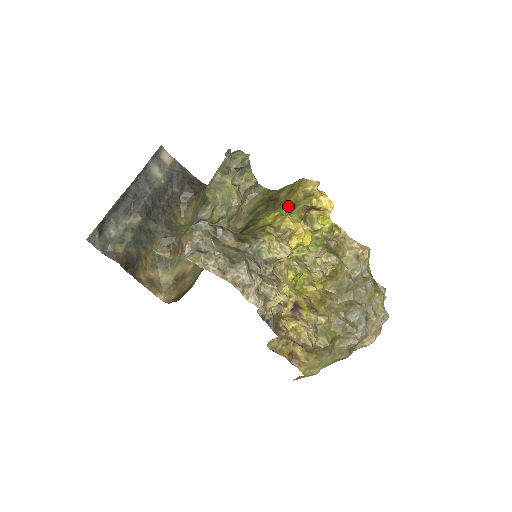
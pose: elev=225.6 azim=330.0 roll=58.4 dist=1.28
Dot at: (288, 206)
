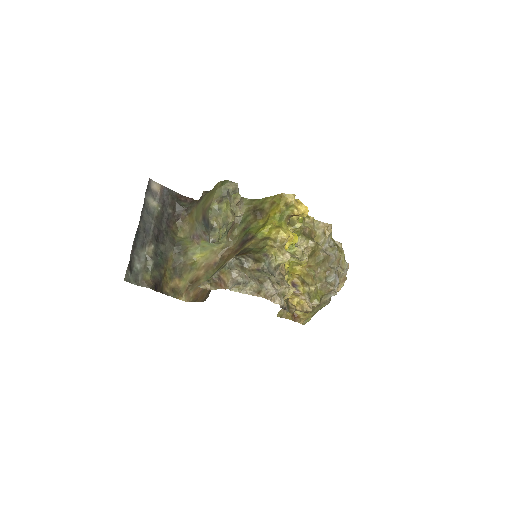
Dot at: (275, 217)
